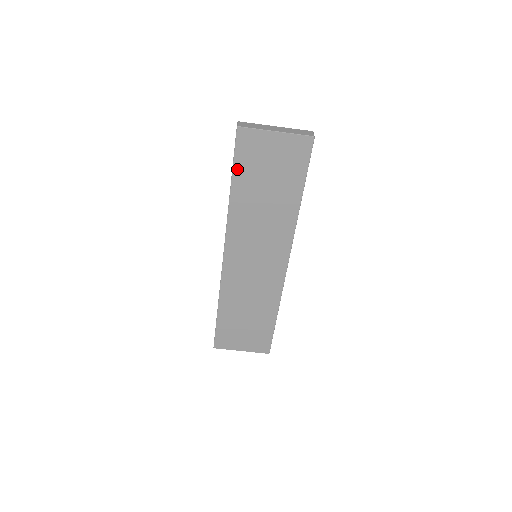
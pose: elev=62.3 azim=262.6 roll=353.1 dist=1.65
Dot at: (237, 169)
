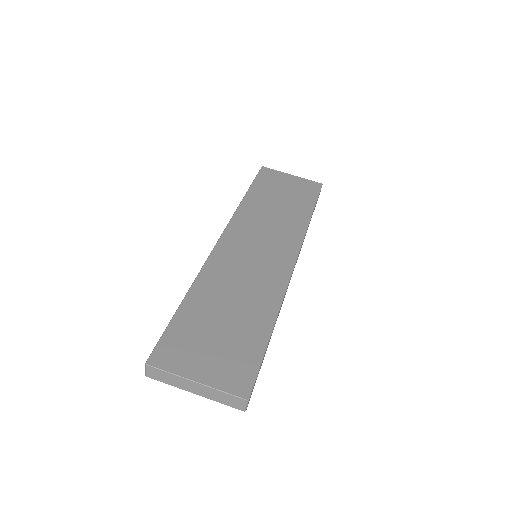
Dot at: (256, 185)
